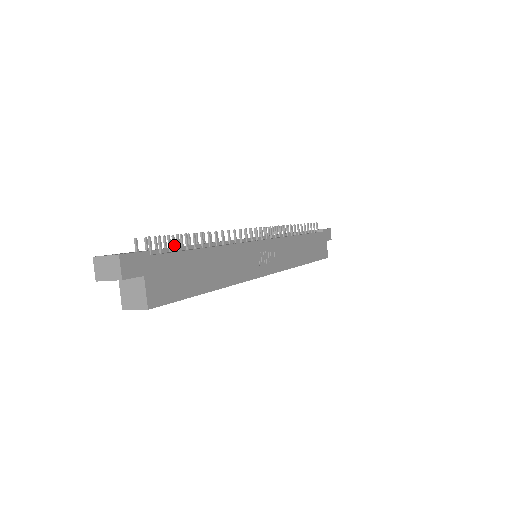
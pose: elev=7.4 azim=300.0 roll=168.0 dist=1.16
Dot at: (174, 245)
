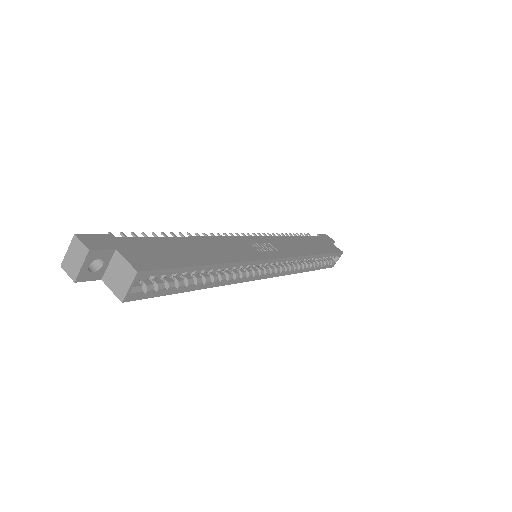
Dot at: occluded
